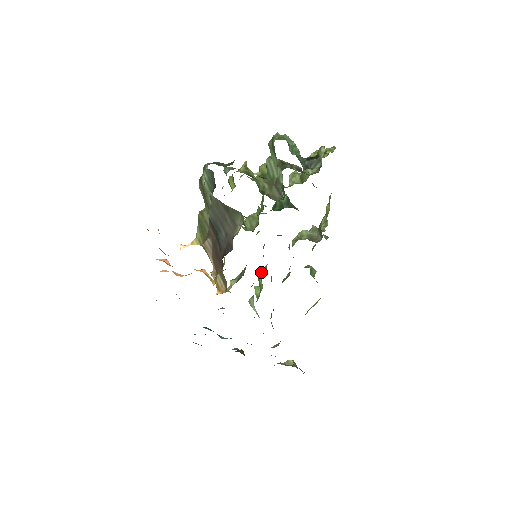
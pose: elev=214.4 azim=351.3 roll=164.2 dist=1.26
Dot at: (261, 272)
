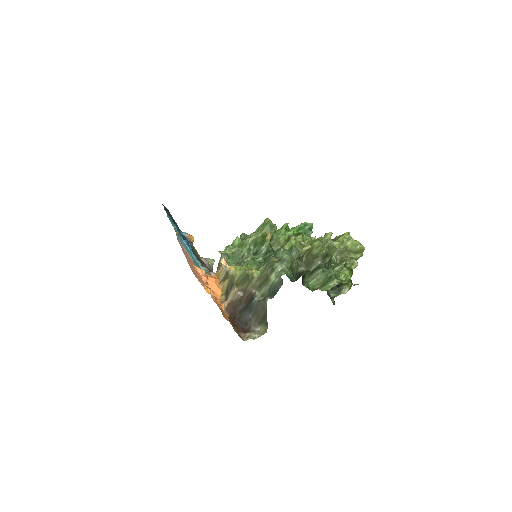
Dot at: occluded
